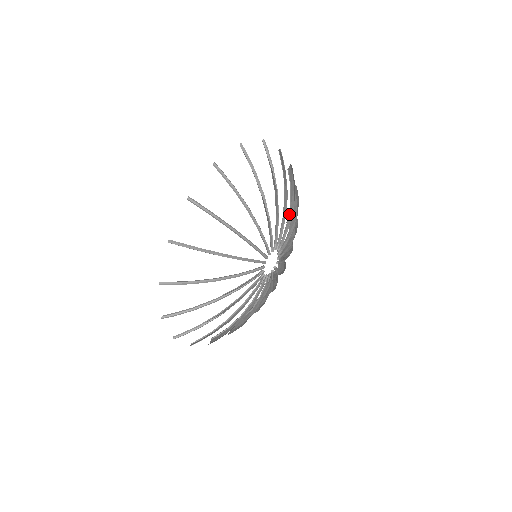
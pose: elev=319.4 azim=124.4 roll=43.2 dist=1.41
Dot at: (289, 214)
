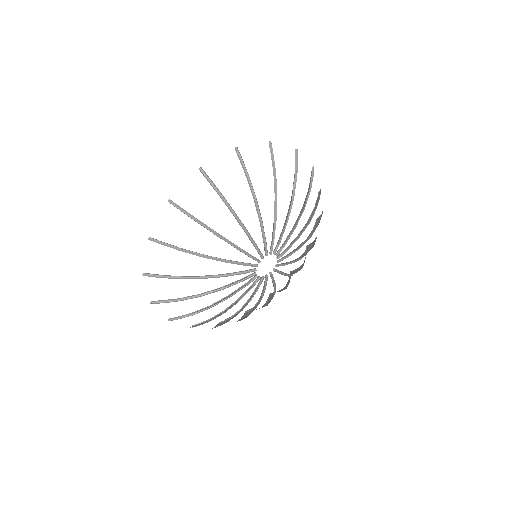
Dot at: (274, 210)
